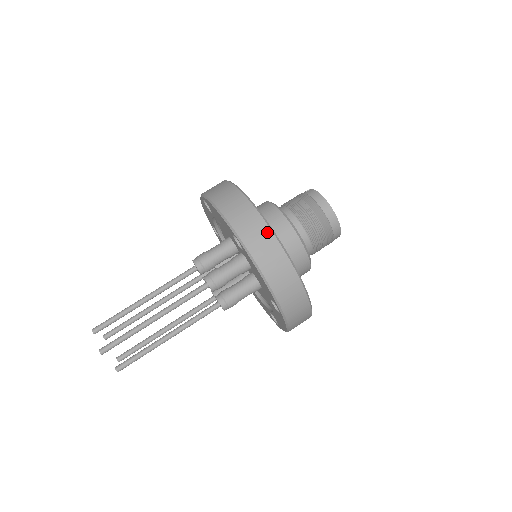
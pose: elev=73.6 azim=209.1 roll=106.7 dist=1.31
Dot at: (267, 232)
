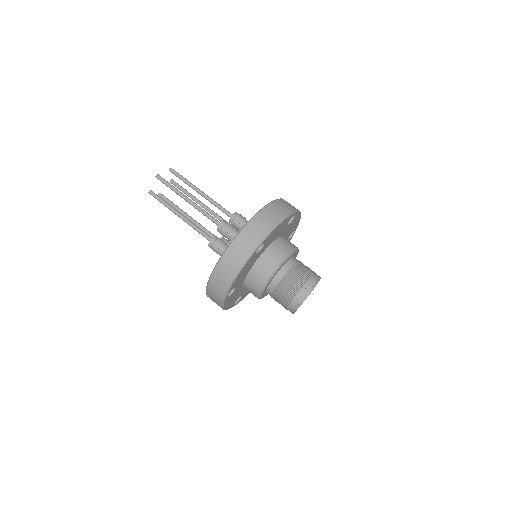
Dot at: (220, 300)
